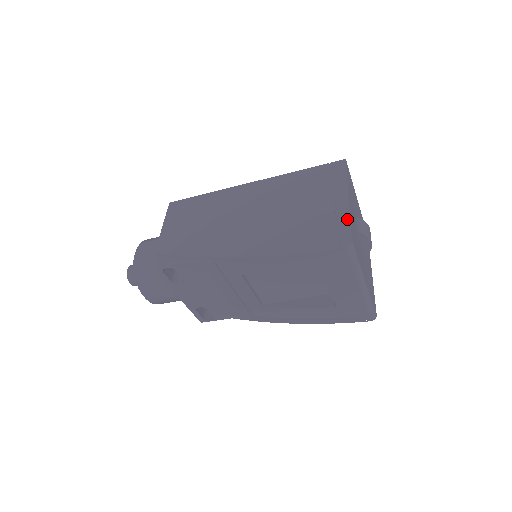
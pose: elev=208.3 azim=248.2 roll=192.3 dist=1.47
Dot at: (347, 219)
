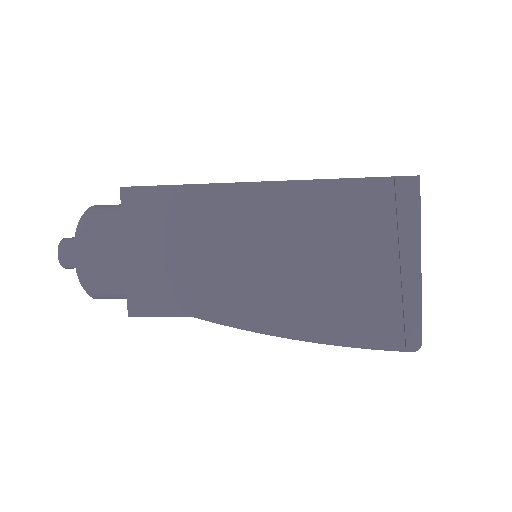
Dot at: (417, 303)
